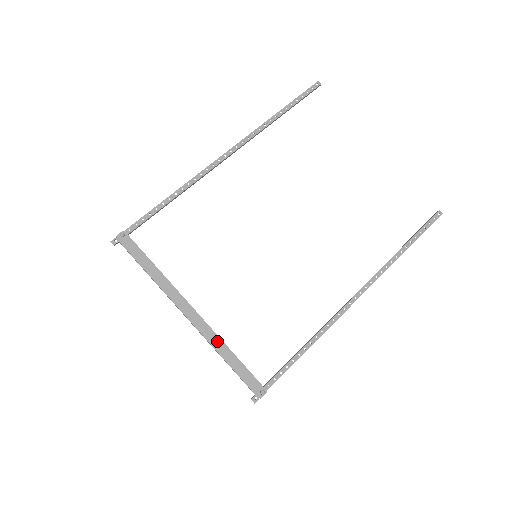
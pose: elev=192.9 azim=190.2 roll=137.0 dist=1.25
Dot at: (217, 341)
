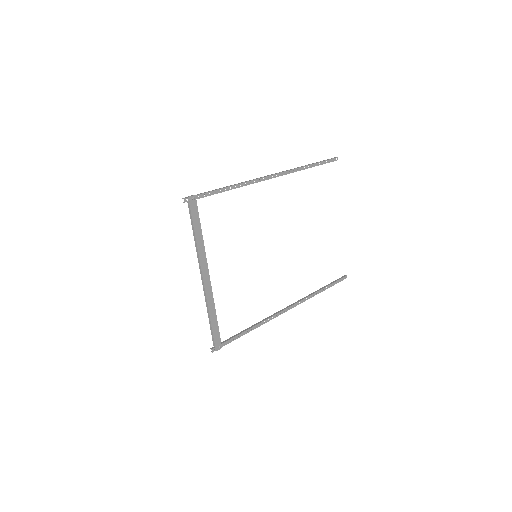
Dot at: (212, 303)
